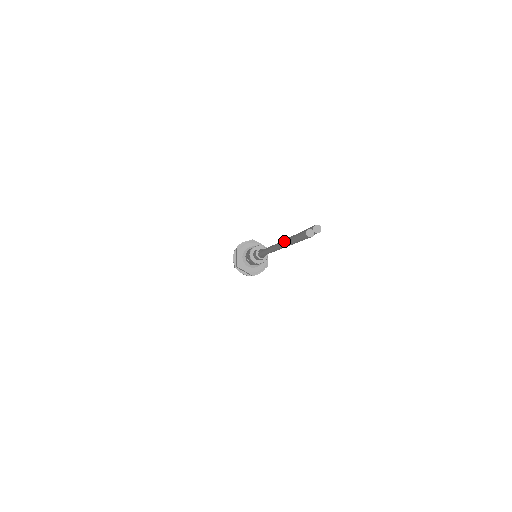
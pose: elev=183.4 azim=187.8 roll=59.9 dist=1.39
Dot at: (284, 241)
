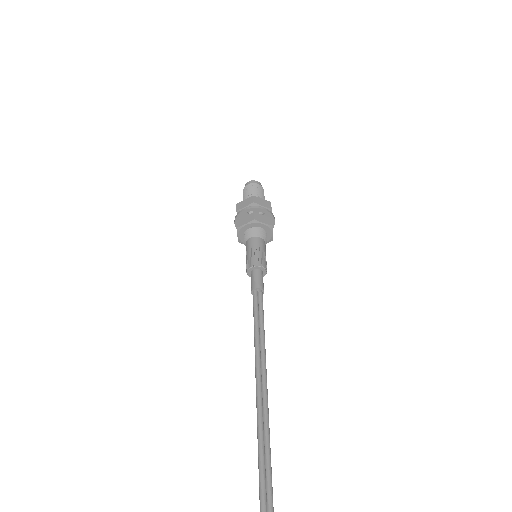
Dot at: (260, 440)
